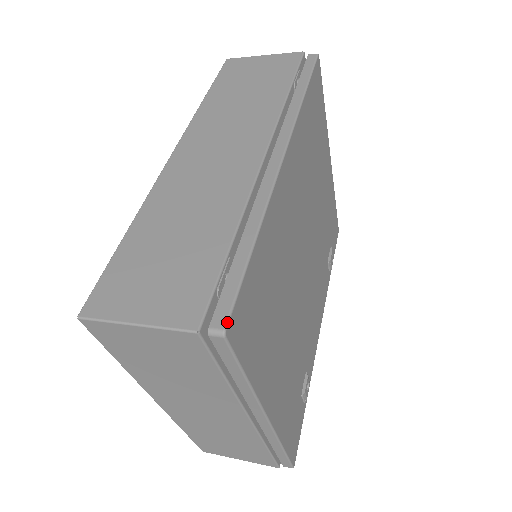
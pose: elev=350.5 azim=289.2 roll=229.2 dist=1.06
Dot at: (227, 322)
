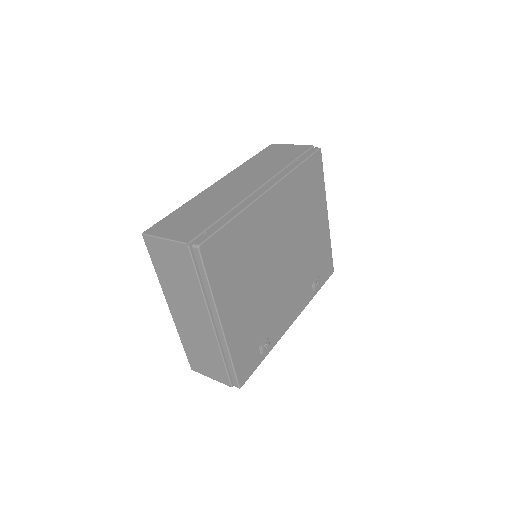
Dot at: (202, 243)
